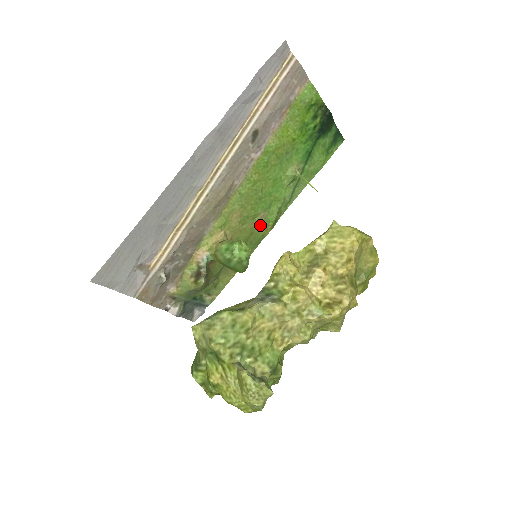
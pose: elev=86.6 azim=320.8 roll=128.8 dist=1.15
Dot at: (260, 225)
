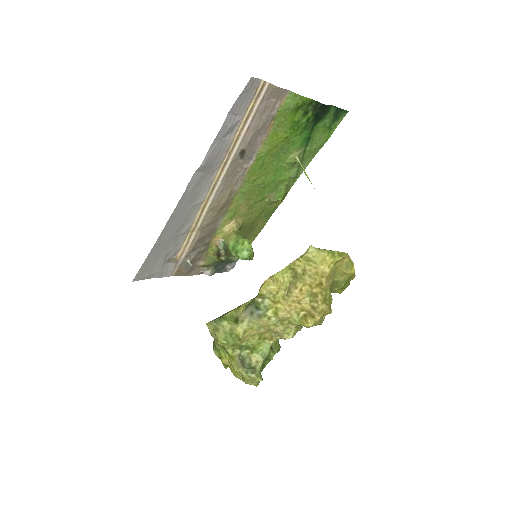
Dot at: (270, 203)
